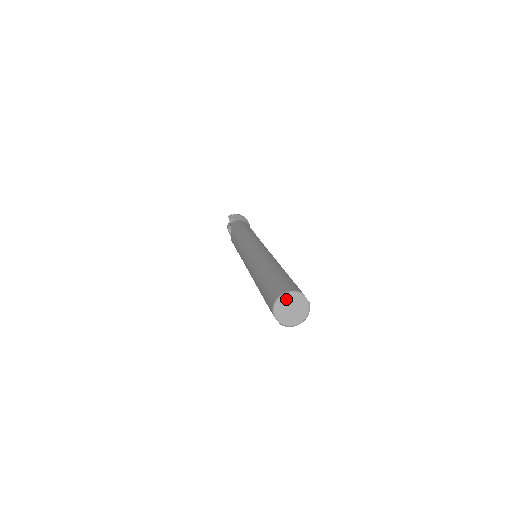
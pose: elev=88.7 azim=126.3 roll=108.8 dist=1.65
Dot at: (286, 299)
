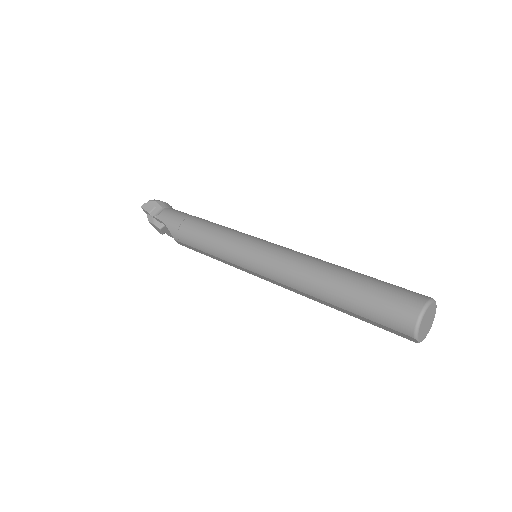
Dot at: (425, 314)
